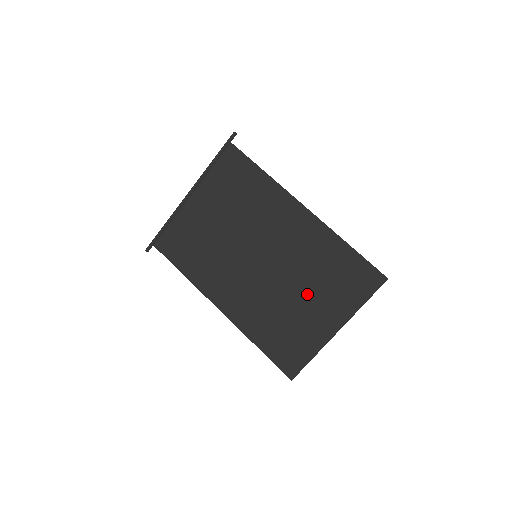
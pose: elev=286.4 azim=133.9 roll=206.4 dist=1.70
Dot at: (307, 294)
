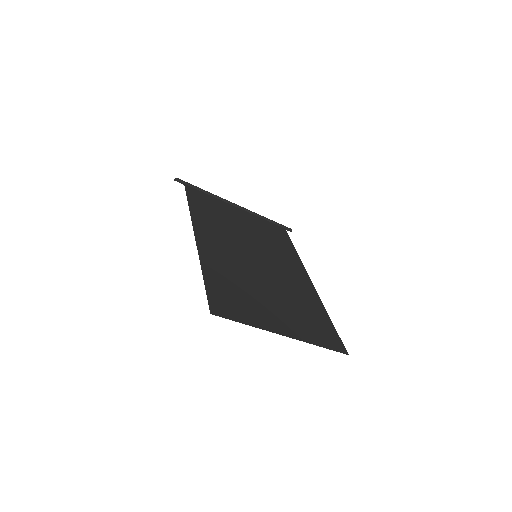
Dot at: (278, 300)
